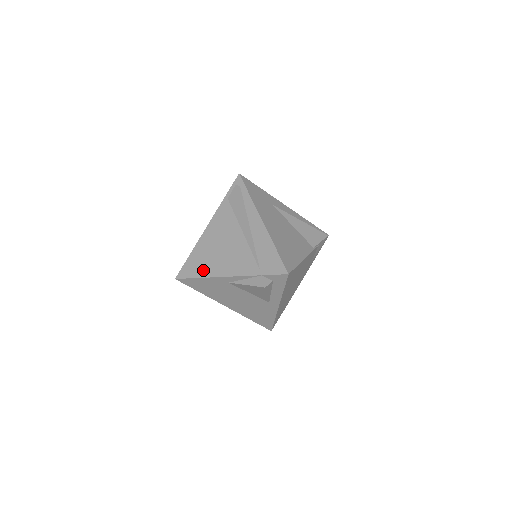
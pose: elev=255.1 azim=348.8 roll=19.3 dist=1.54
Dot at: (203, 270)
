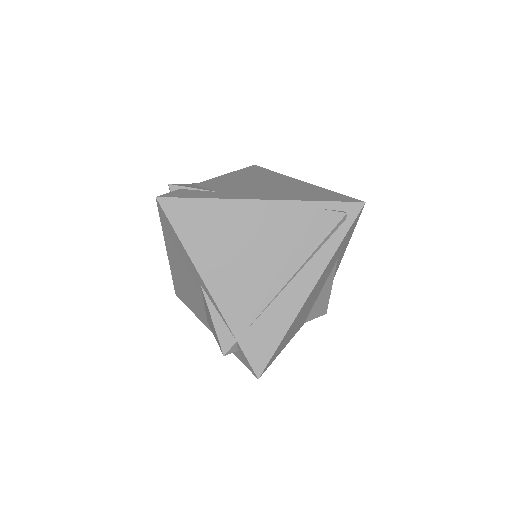
Dot at: (195, 240)
